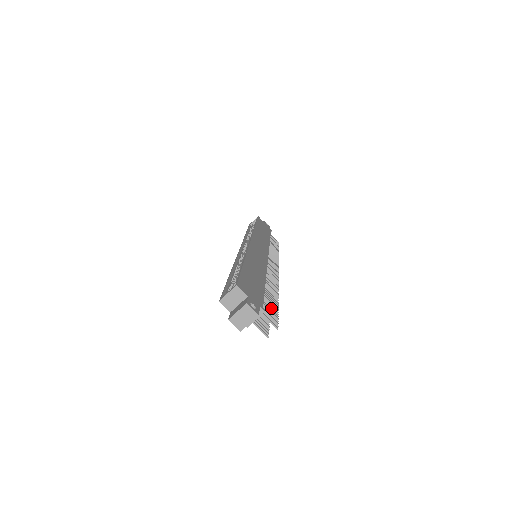
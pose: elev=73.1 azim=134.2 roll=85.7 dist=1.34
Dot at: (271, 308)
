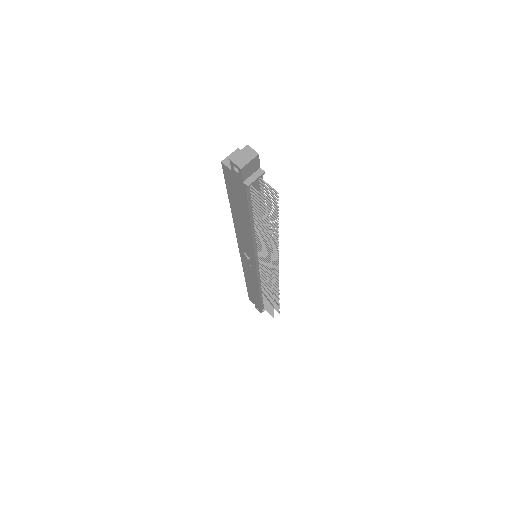
Dot at: (271, 207)
